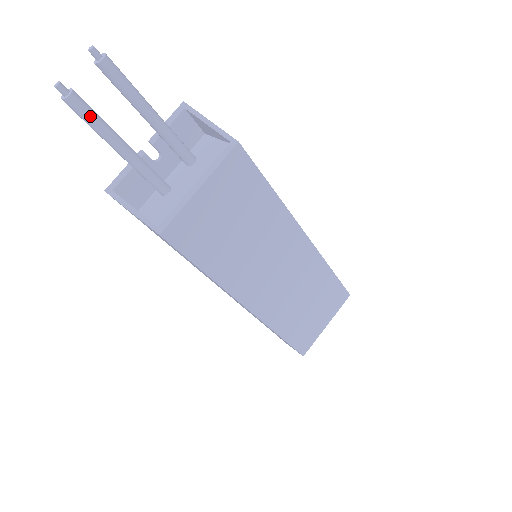
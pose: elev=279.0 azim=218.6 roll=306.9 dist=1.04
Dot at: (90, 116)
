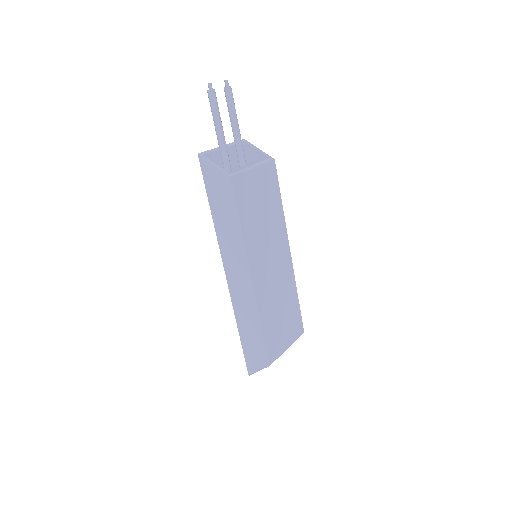
Dot at: (217, 104)
